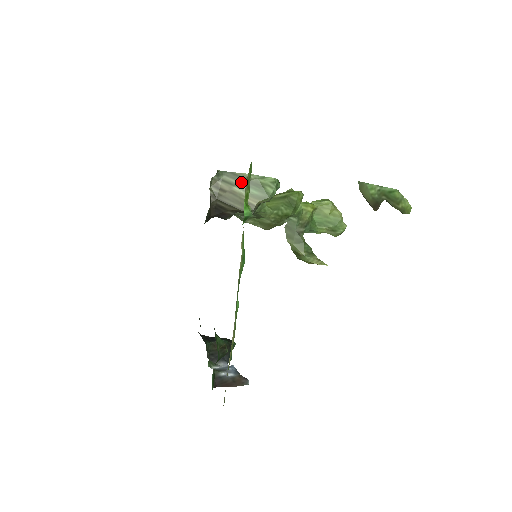
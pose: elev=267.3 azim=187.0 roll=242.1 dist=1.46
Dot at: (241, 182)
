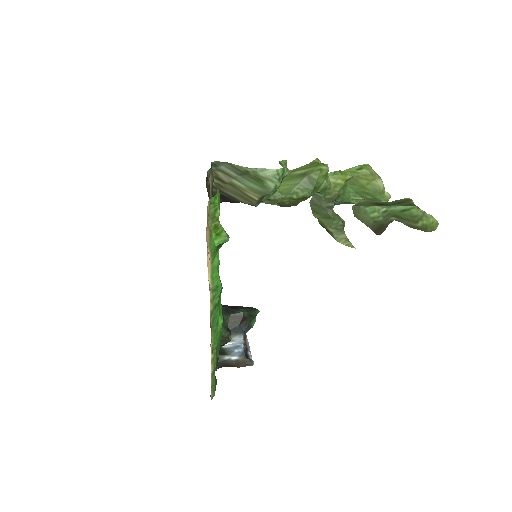
Dot at: (239, 175)
